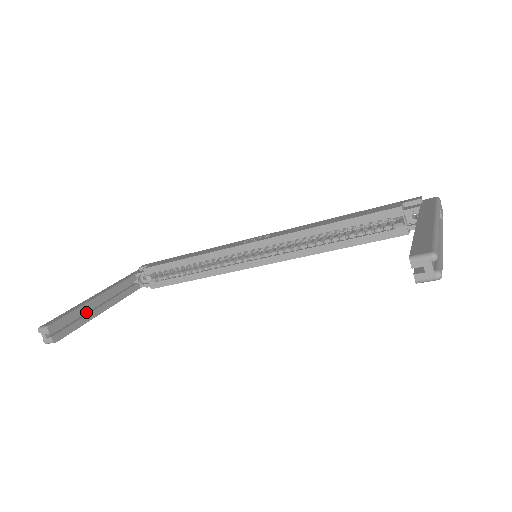
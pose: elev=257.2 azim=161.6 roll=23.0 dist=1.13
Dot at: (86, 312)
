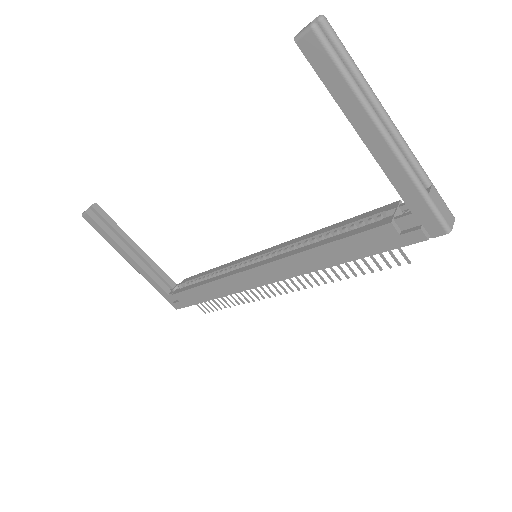
Dot at: (121, 243)
